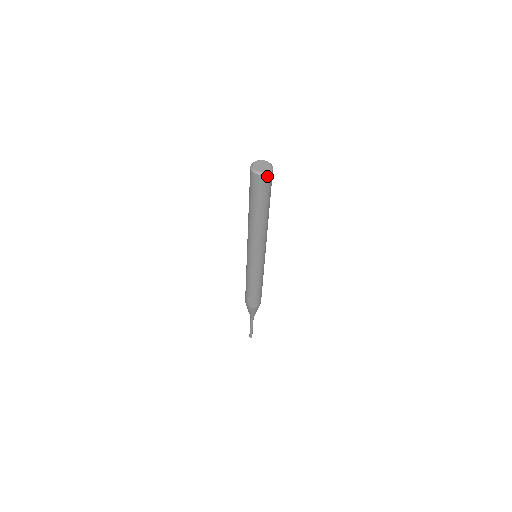
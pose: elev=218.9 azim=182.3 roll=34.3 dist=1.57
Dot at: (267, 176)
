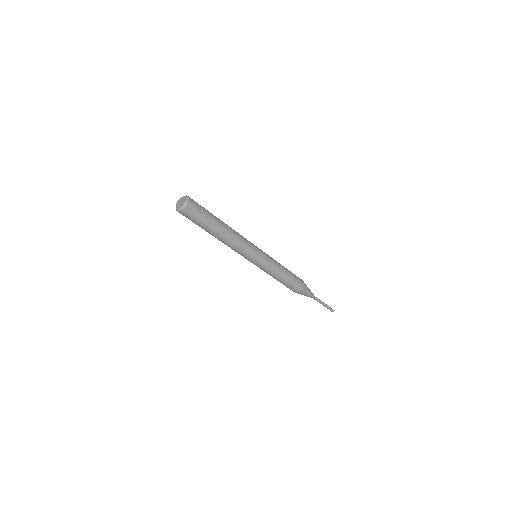
Dot at: (188, 205)
